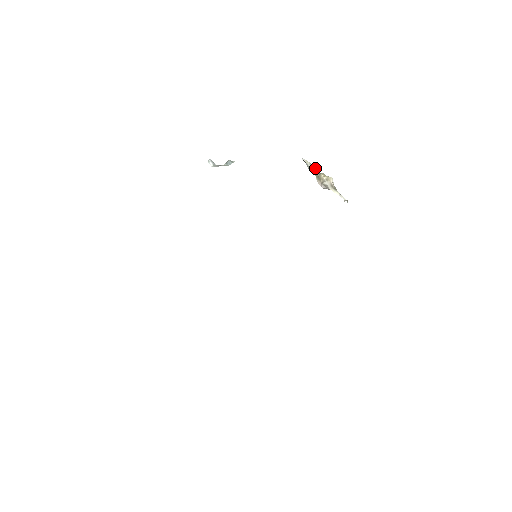
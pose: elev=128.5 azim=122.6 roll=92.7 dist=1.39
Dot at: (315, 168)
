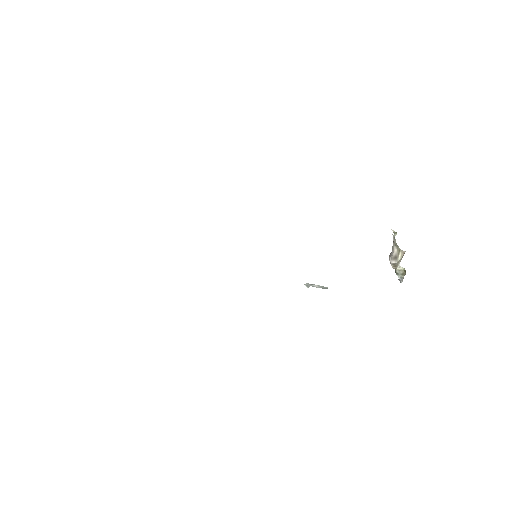
Dot at: (402, 269)
